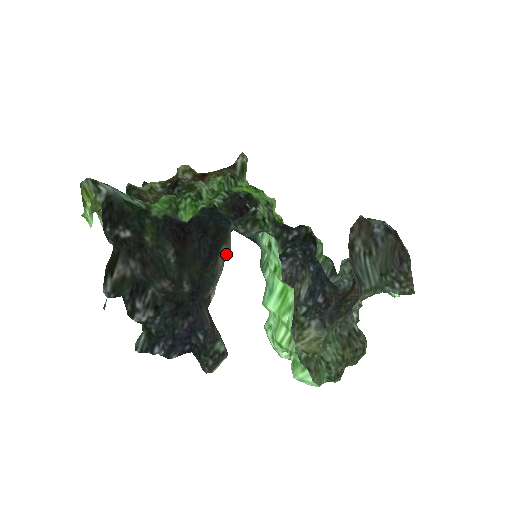
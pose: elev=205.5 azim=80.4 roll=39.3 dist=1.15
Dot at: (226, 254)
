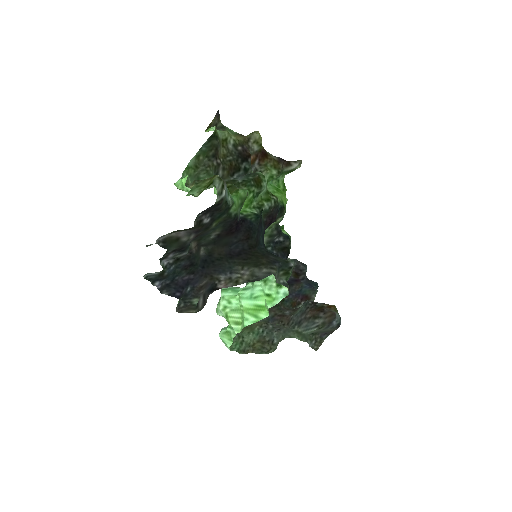
Dot at: (254, 276)
